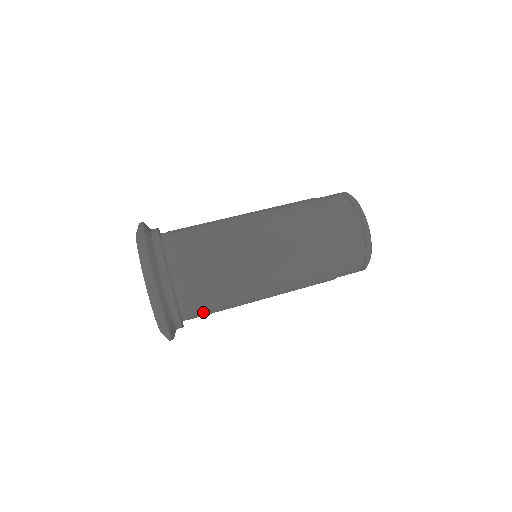
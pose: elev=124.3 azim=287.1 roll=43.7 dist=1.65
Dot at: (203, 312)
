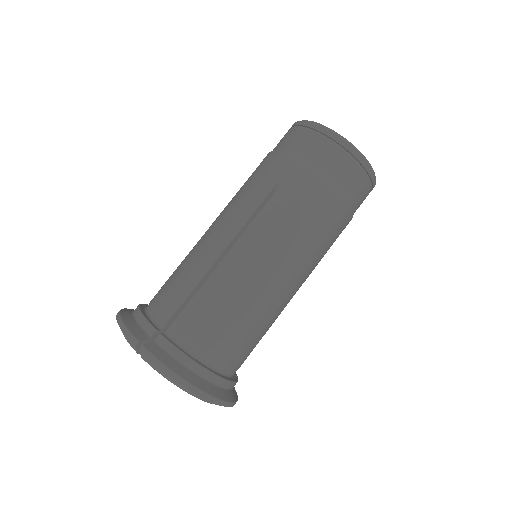
Dot at: (249, 354)
